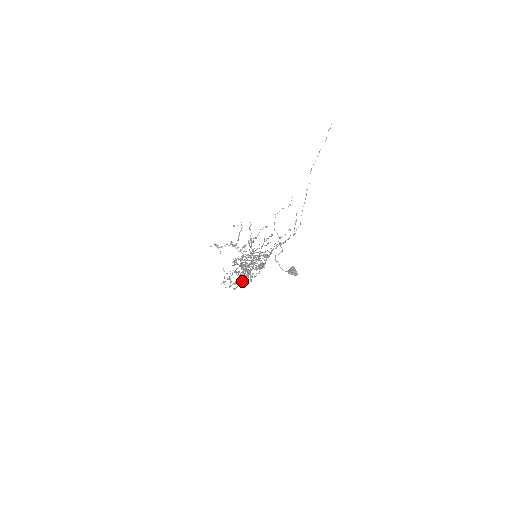
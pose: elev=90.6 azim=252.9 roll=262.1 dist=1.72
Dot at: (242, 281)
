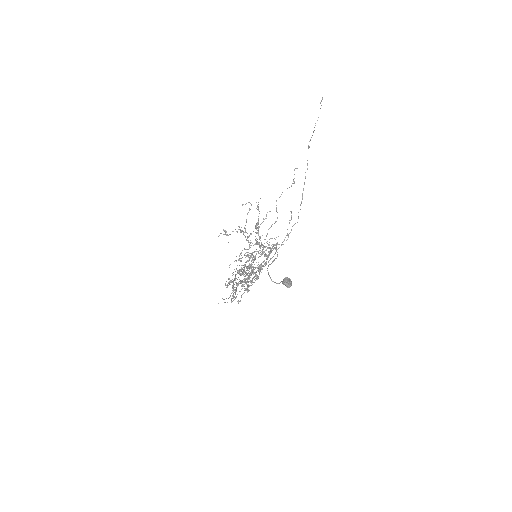
Dot at: occluded
